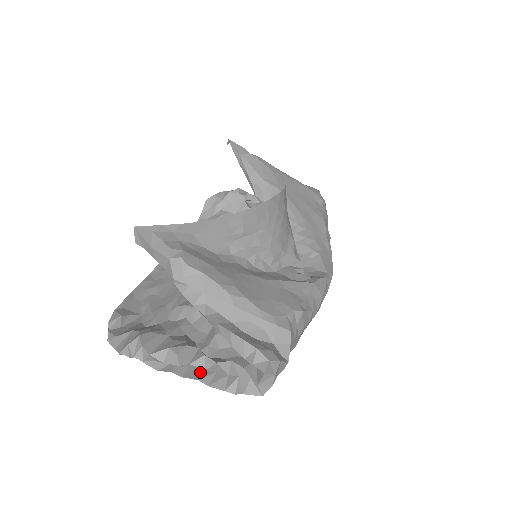
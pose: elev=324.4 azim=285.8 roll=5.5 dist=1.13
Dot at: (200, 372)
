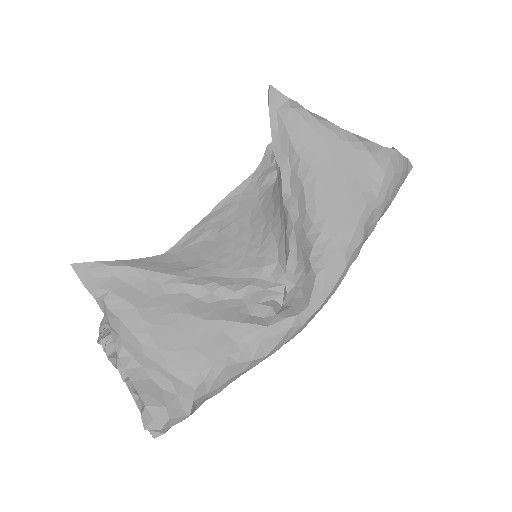
Dot at: occluded
